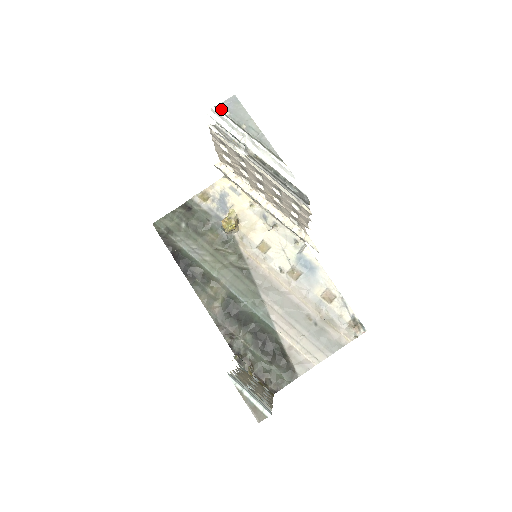
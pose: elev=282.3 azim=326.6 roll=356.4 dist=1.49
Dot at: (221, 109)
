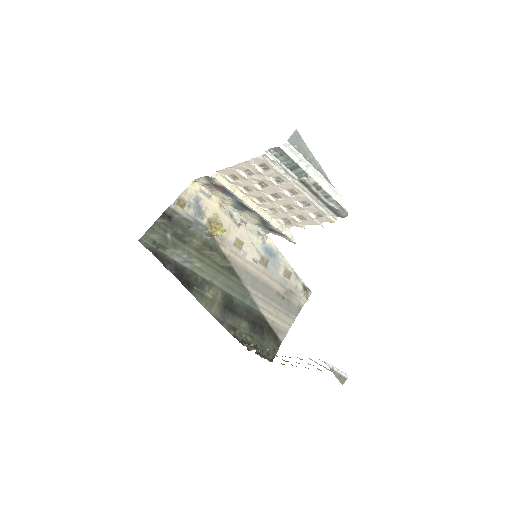
Dot at: (291, 143)
